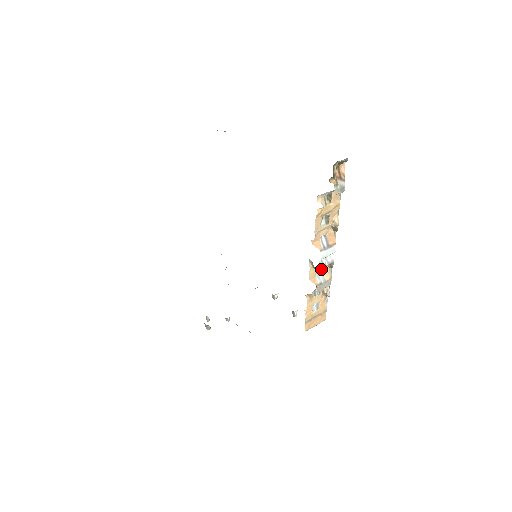
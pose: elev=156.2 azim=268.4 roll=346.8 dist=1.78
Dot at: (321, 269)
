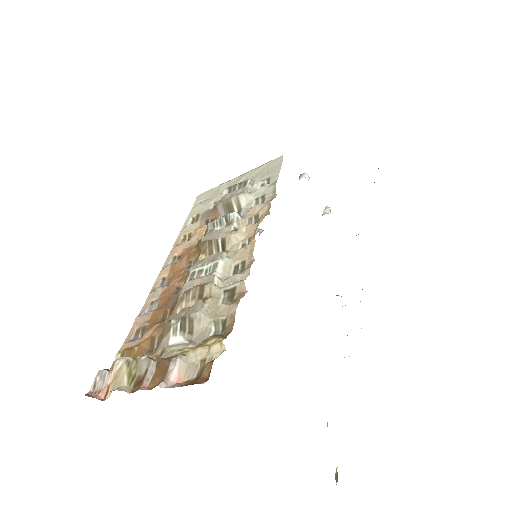
Dot at: occluded
